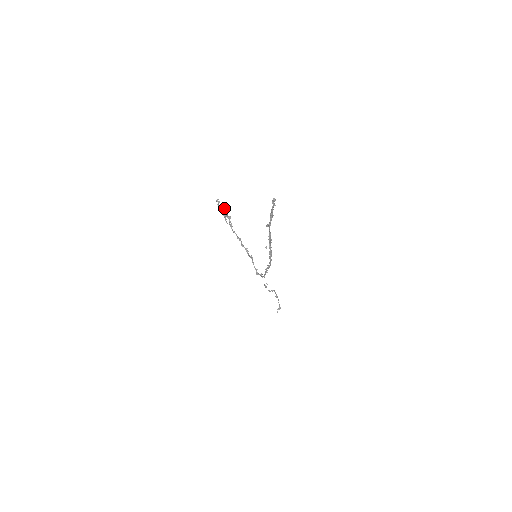
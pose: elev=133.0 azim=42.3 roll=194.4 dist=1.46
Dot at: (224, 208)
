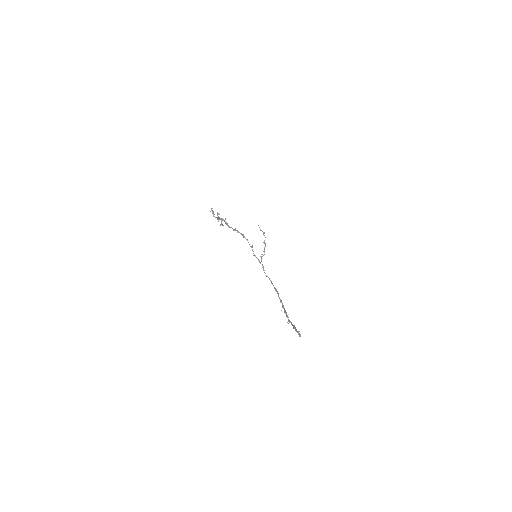
Dot at: (219, 214)
